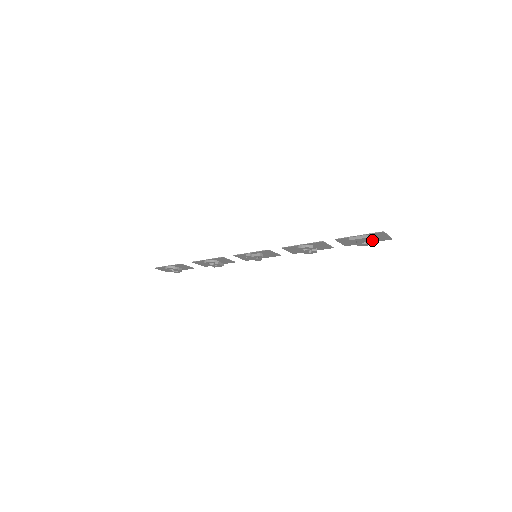
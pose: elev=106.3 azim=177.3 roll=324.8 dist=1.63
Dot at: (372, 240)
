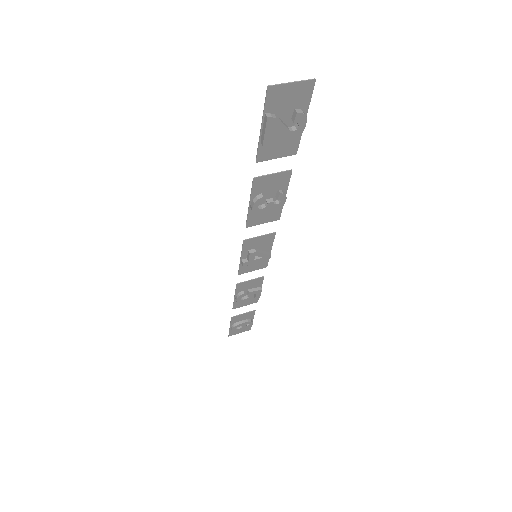
Dot at: (293, 112)
